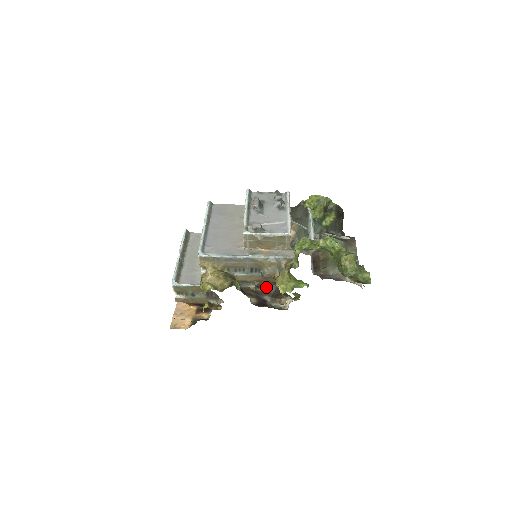
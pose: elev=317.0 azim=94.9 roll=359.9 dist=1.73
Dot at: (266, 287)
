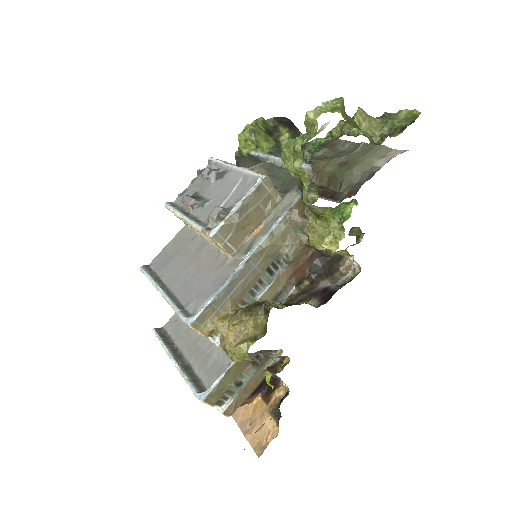
Dot at: (308, 274)
